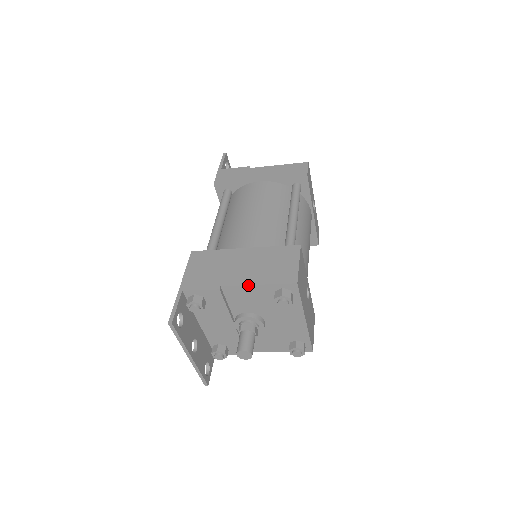
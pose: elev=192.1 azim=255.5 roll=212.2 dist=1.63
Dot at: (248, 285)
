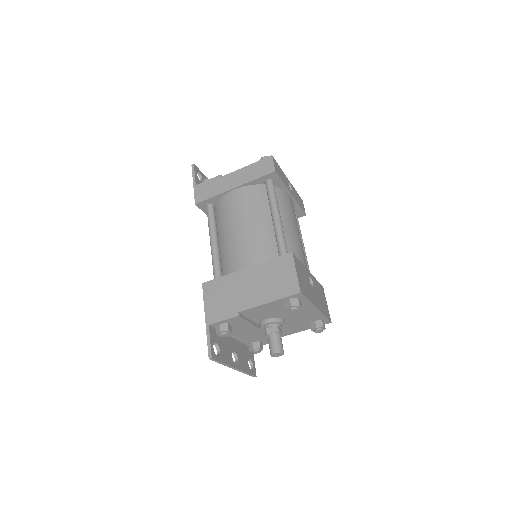
Dot at: (261, 305)
